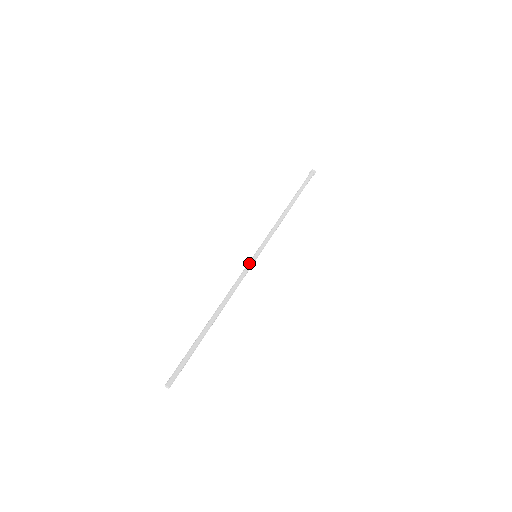
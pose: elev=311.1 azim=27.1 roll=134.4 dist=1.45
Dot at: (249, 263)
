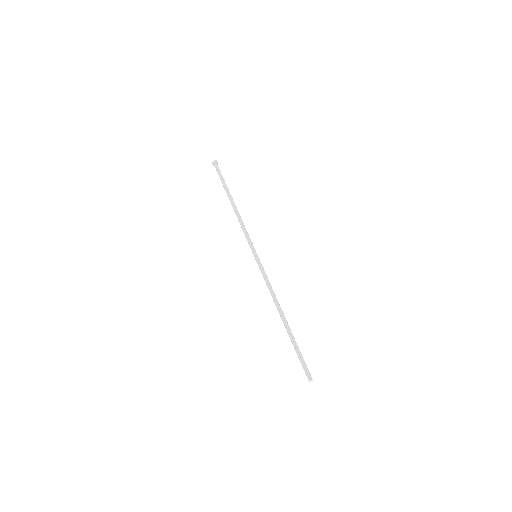
Dot at: (259, 265)
